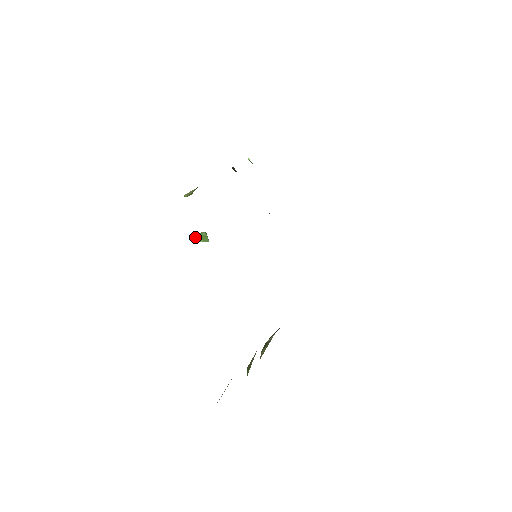
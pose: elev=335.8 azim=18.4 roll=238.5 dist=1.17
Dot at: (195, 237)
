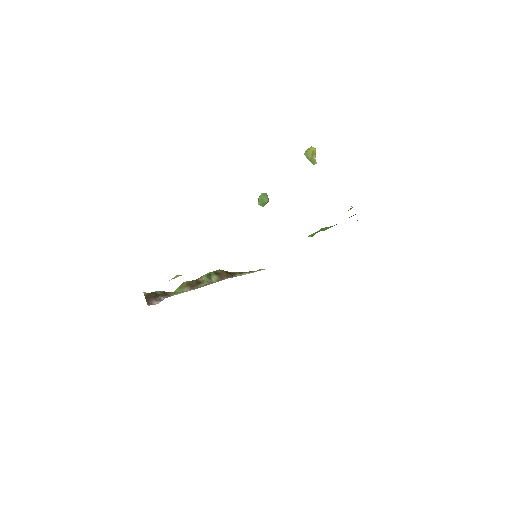
Dot at: (259, 198)
